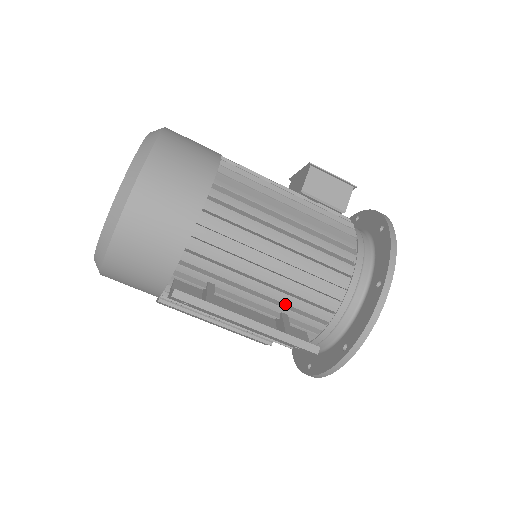
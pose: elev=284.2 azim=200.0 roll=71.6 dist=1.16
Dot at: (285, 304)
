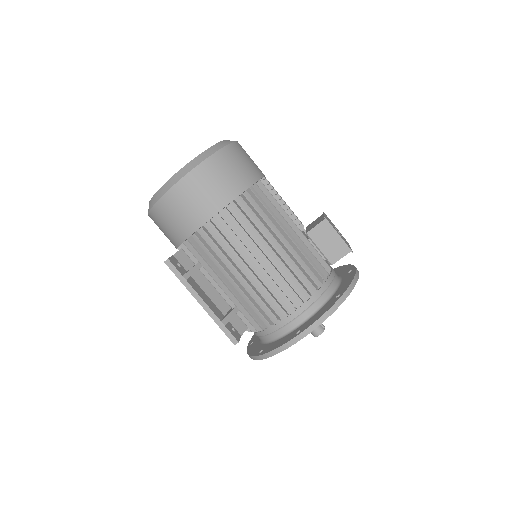
Dot at: (239, 303)
